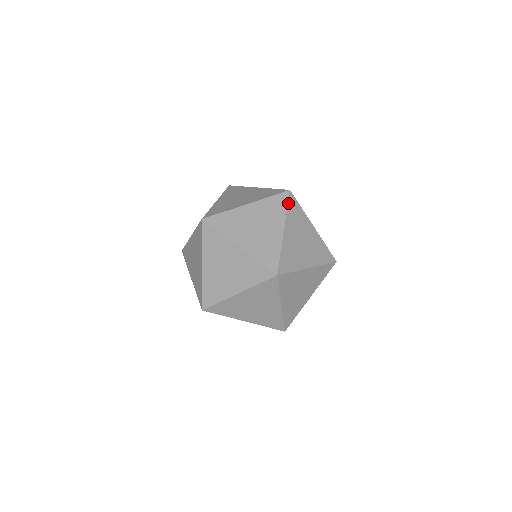
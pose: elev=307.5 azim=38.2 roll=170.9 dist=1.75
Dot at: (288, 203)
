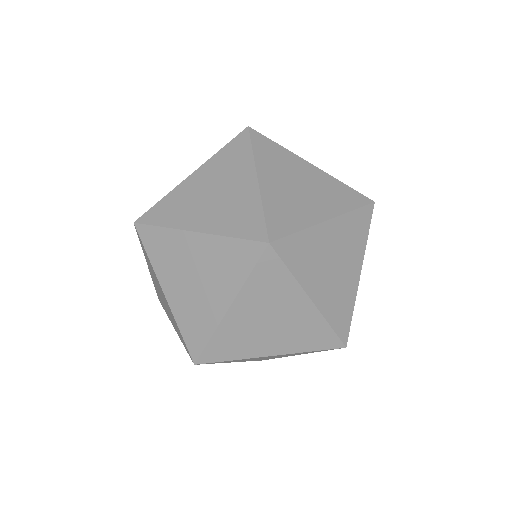
Dot at: occluded
